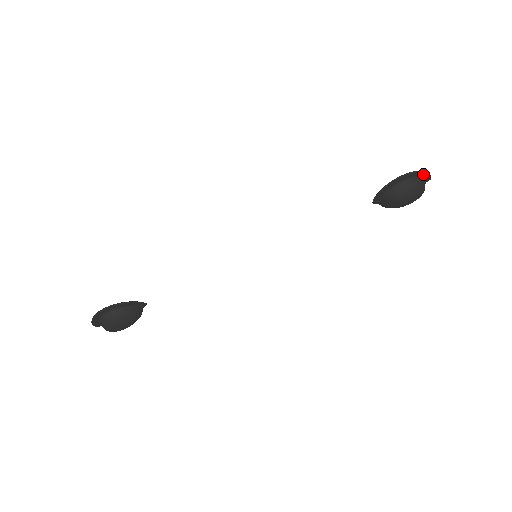
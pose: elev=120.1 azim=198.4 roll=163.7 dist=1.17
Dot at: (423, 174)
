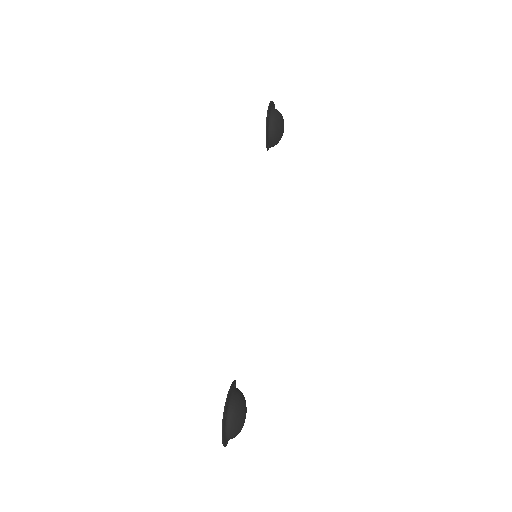
Dot at: (272, 104)
